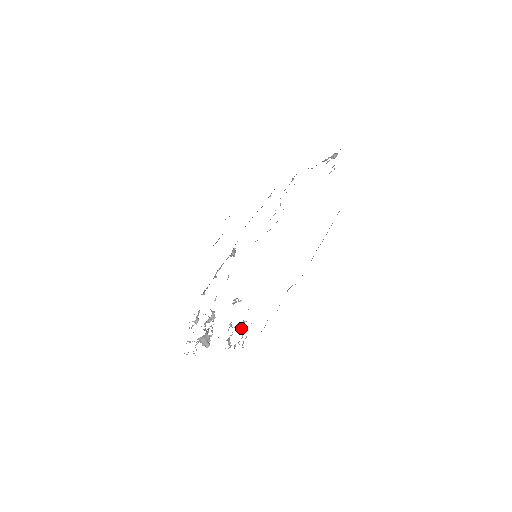
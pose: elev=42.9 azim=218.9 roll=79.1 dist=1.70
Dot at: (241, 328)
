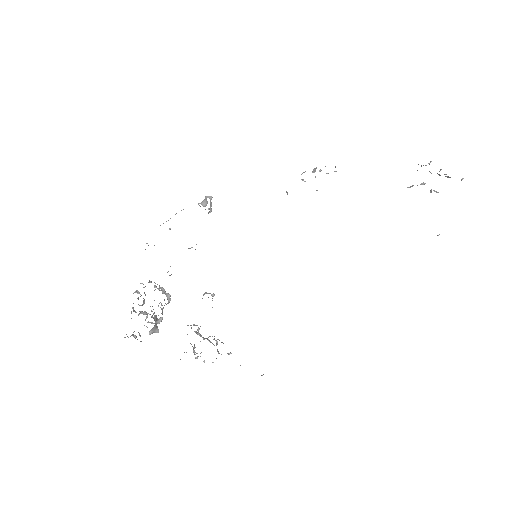
Dot at: occluded
